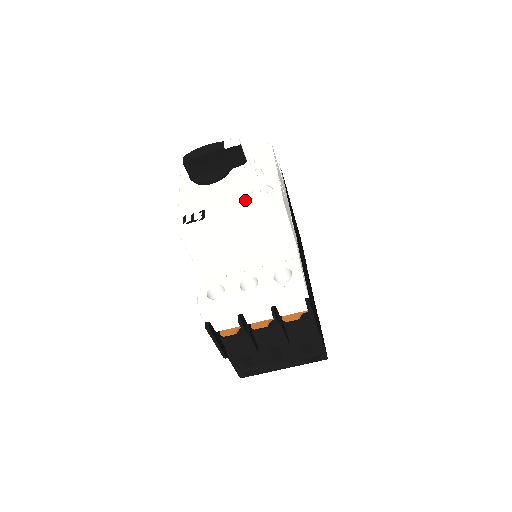
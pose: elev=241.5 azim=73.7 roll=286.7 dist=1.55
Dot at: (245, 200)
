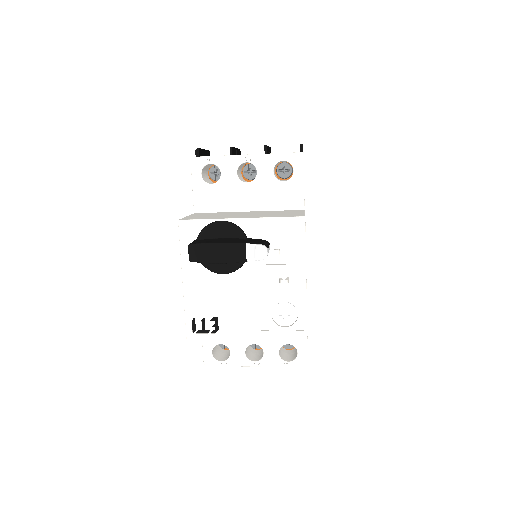
Dot at: (265, 321)
